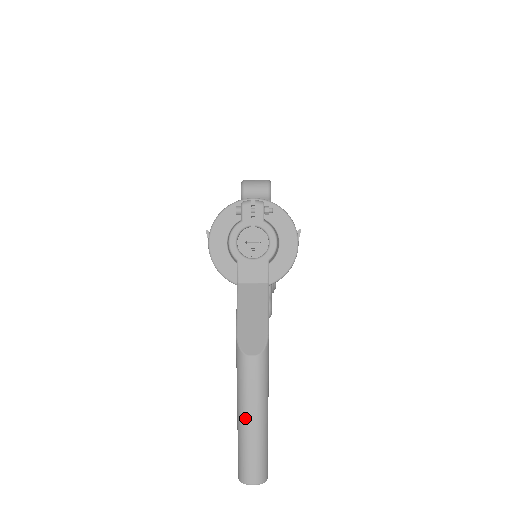
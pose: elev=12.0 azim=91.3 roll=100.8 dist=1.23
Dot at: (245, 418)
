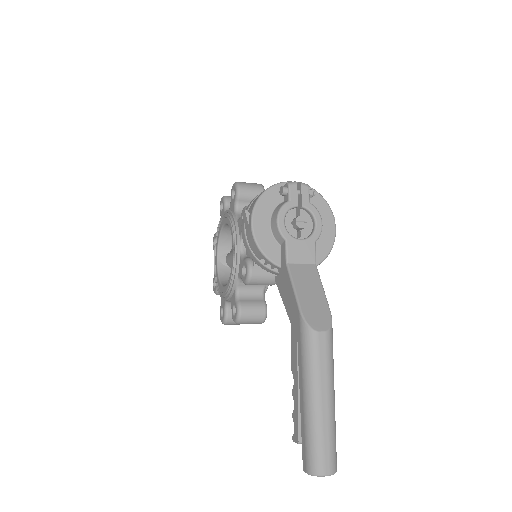
Dot at: (317, 400)
